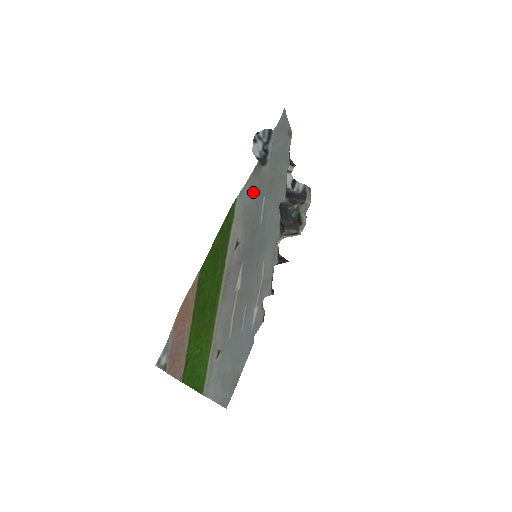
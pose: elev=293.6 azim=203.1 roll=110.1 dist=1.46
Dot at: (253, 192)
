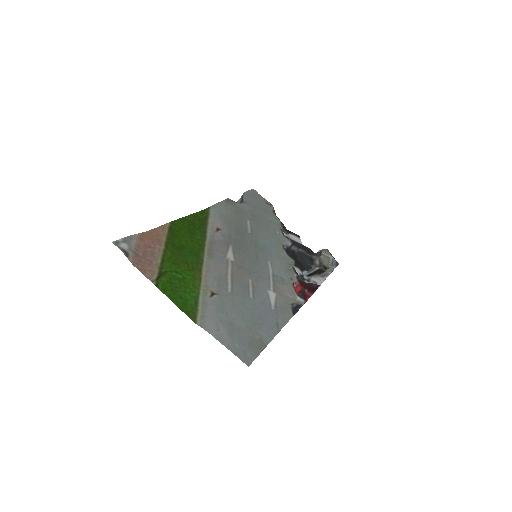
Dot at: (231, 212)
